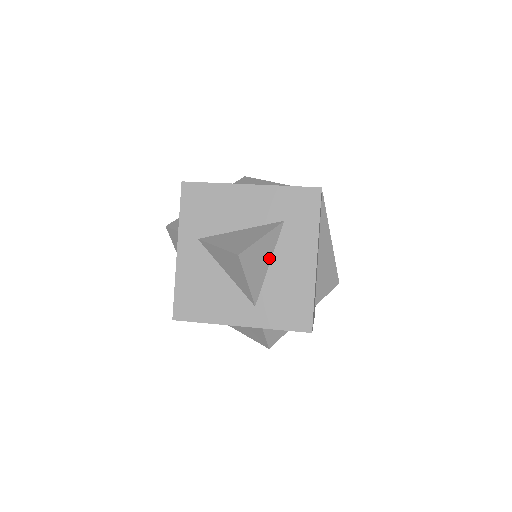
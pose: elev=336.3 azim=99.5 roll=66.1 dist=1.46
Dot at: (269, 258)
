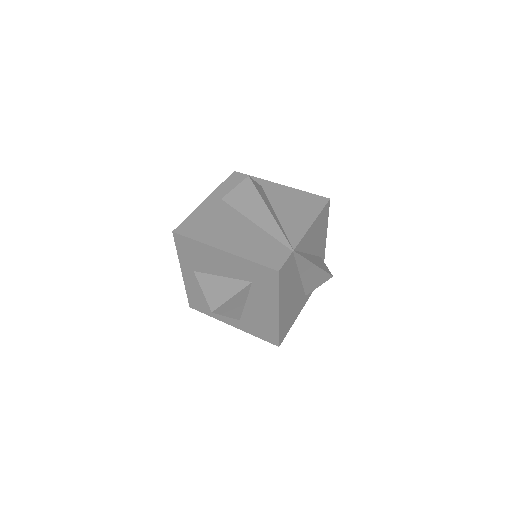
Dot at: (244, 301)
